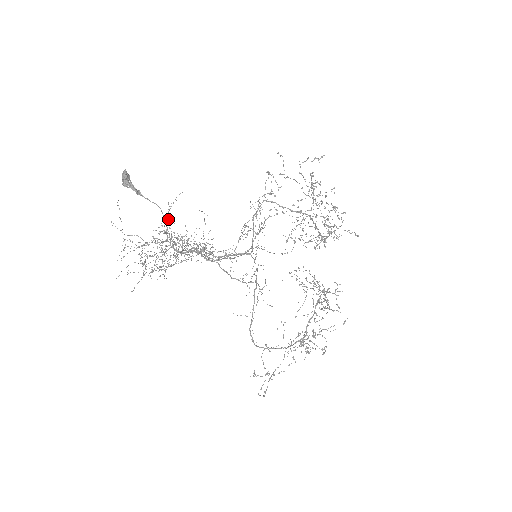
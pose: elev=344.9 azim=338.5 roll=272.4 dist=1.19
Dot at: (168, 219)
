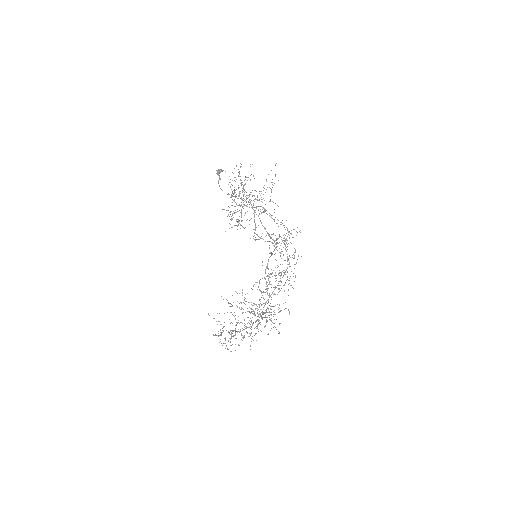
Dot at: occluded
